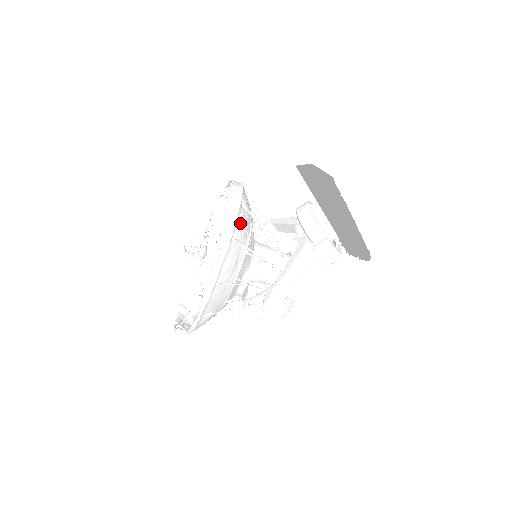
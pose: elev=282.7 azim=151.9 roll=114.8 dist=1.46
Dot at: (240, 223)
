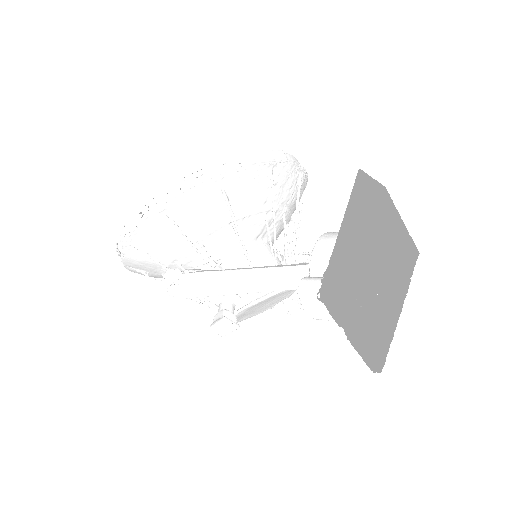
Dot at: (246, 180)
